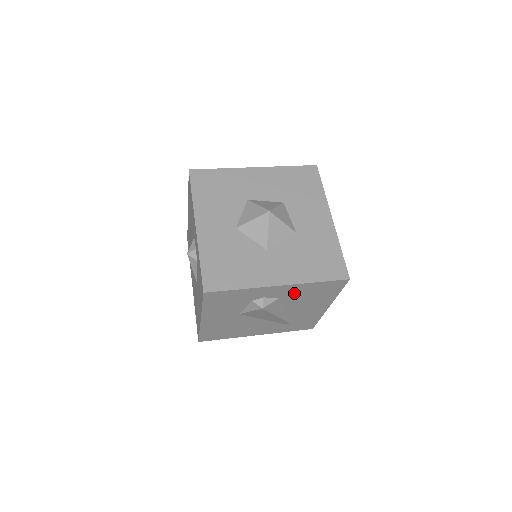
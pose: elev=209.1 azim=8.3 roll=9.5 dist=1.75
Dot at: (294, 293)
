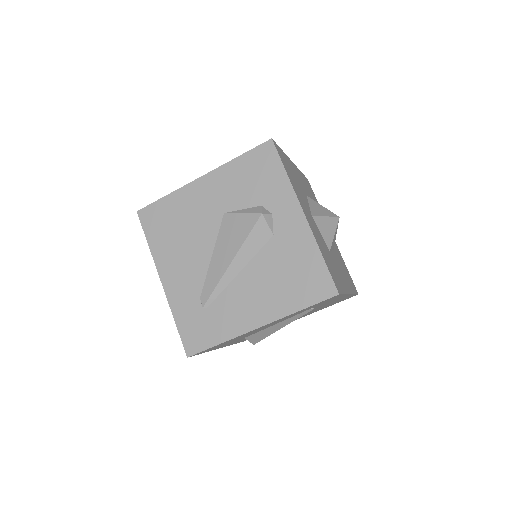
Dot at: (289, 246)
